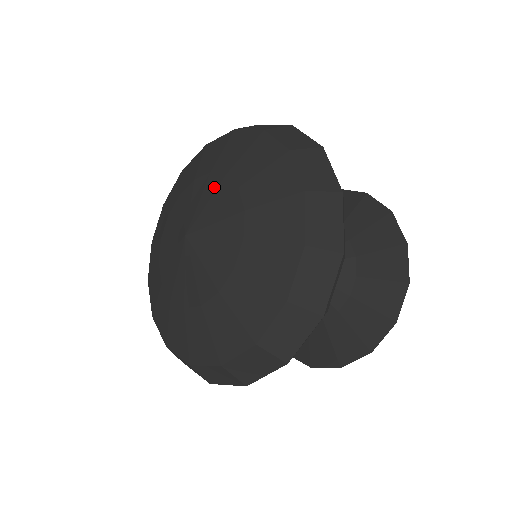
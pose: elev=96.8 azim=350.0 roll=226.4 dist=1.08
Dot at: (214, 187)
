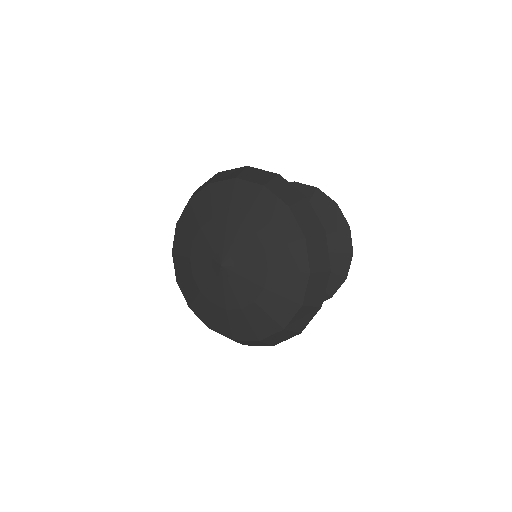
Dot at: (223, 227)
